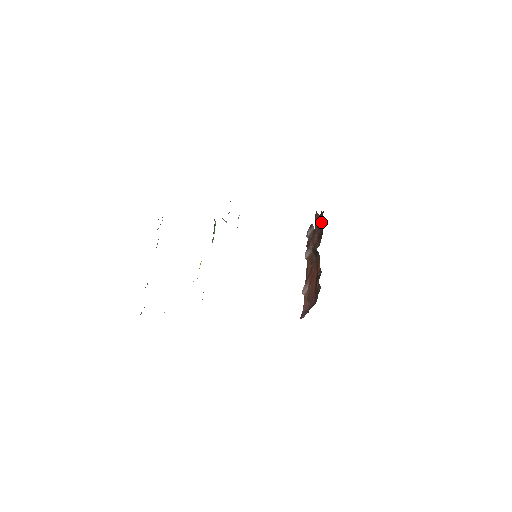
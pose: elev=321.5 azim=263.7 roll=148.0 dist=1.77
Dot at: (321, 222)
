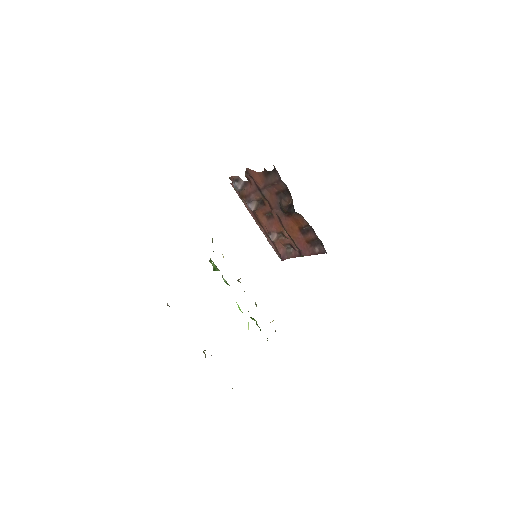
Dot at: (279, 184)
